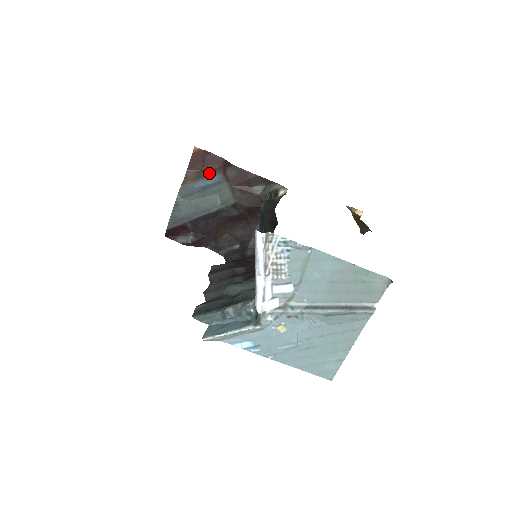
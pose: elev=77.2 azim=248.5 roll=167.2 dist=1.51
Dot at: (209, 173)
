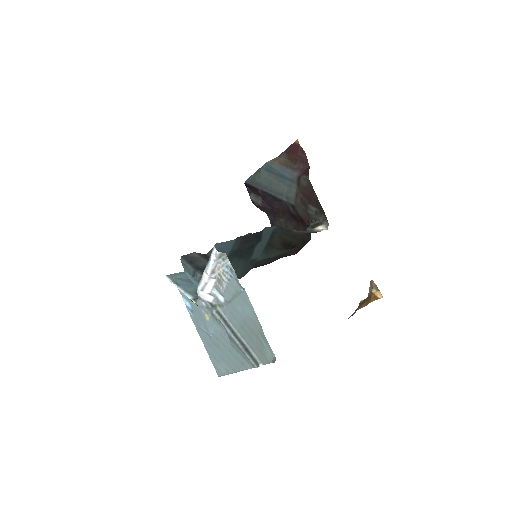
Dot at: (292, 168)
